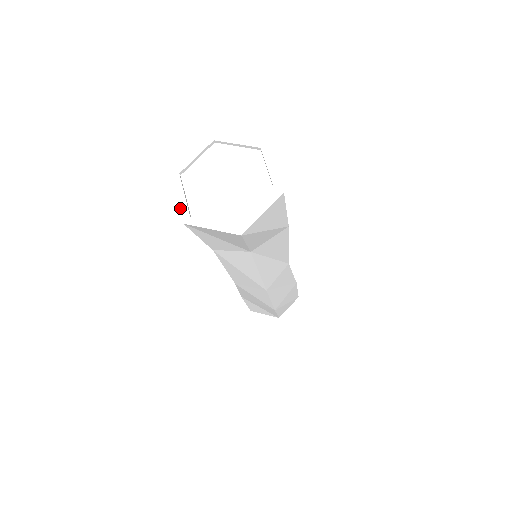
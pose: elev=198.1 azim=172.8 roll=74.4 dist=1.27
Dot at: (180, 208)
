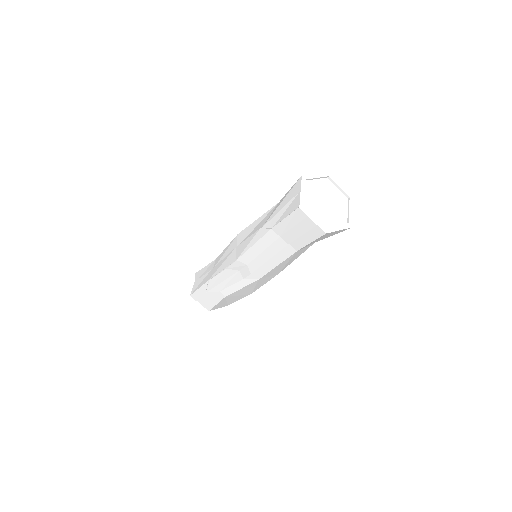
Dot at: (319, 225)
